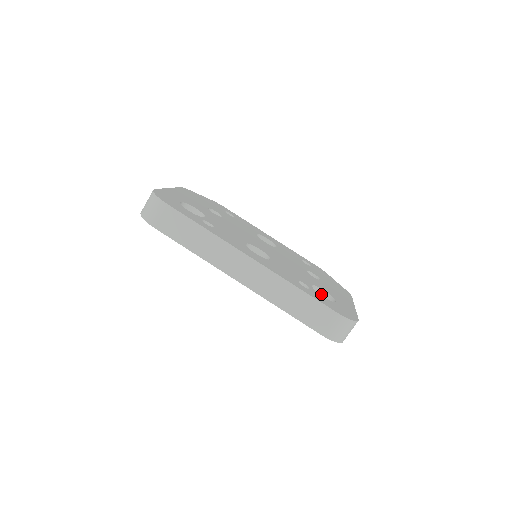
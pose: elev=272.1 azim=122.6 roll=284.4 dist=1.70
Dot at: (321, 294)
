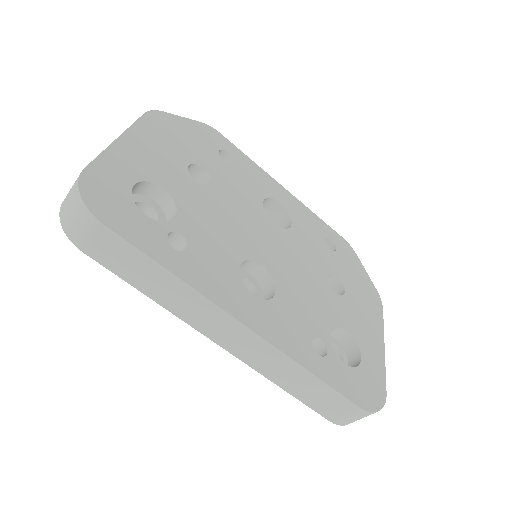
Dot at: (341, 334)
